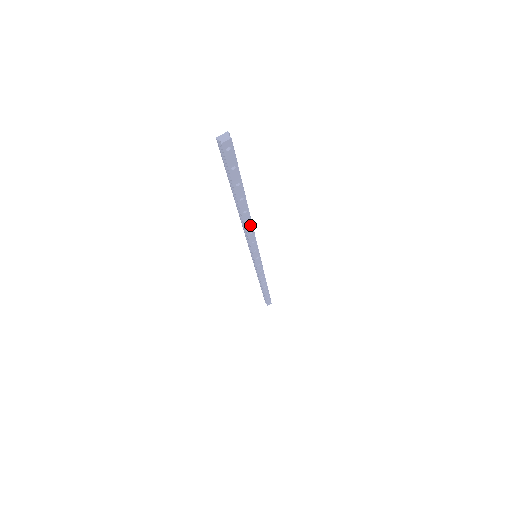
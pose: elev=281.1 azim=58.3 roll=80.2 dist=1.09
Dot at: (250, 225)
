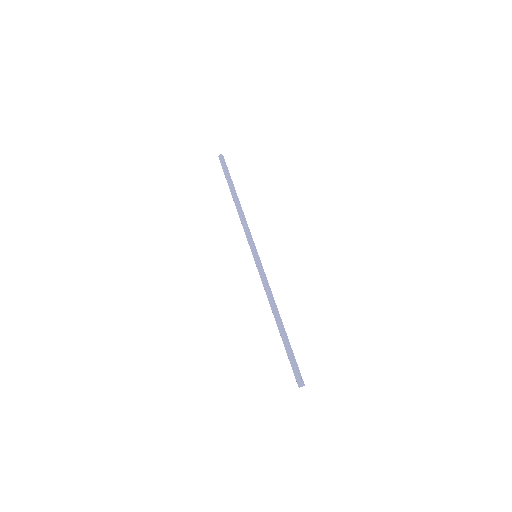
Dot at: (274, 303)
